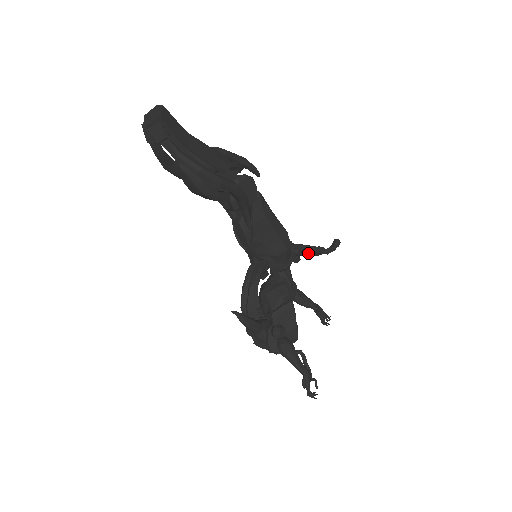
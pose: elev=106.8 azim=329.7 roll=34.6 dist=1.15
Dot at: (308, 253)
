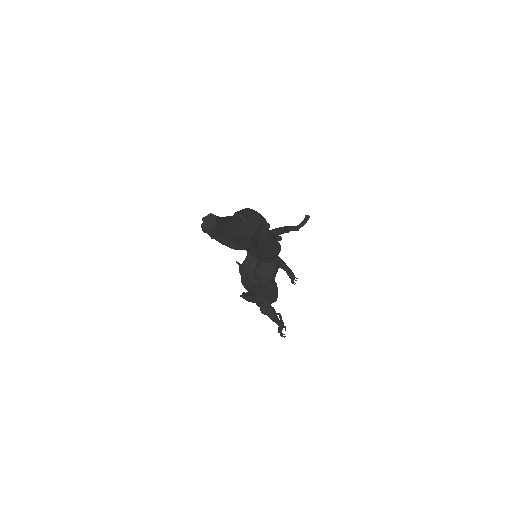
Dot at: (287, 232)
